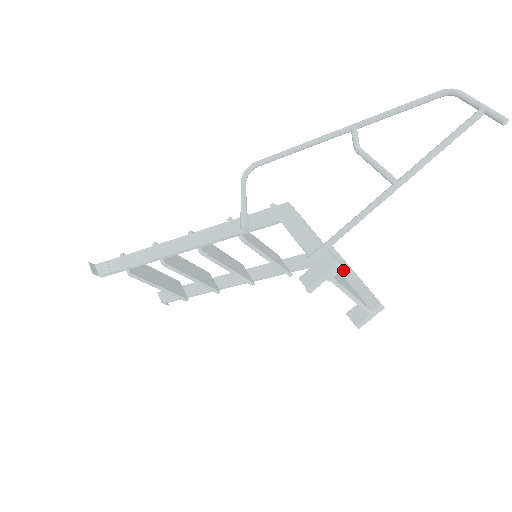
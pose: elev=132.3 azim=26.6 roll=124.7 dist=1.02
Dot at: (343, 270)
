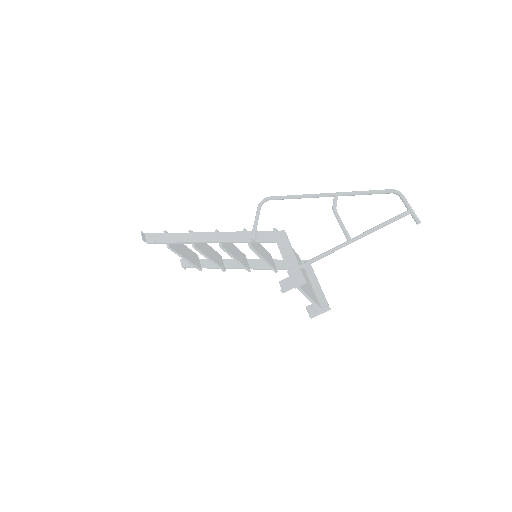
Dot at: (311, 278)
